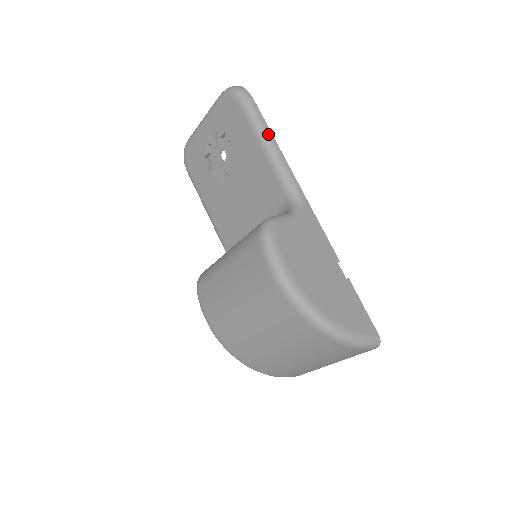
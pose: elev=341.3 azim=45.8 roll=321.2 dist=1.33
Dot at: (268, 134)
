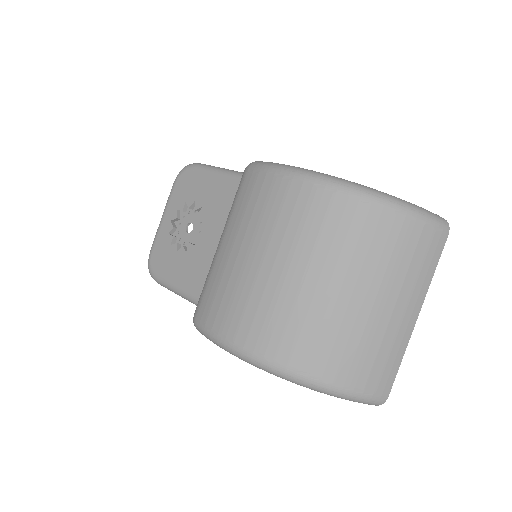
Dot at: (226, 169)
